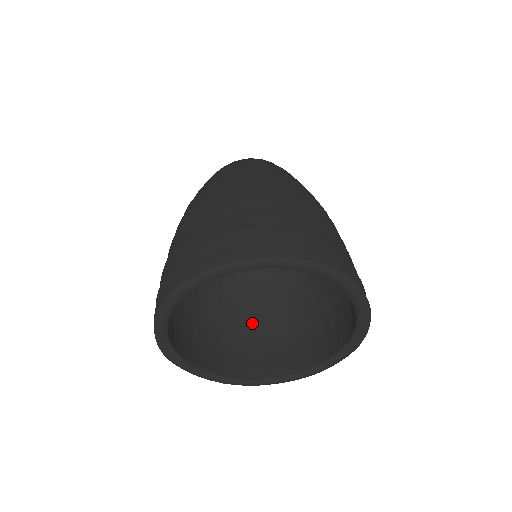
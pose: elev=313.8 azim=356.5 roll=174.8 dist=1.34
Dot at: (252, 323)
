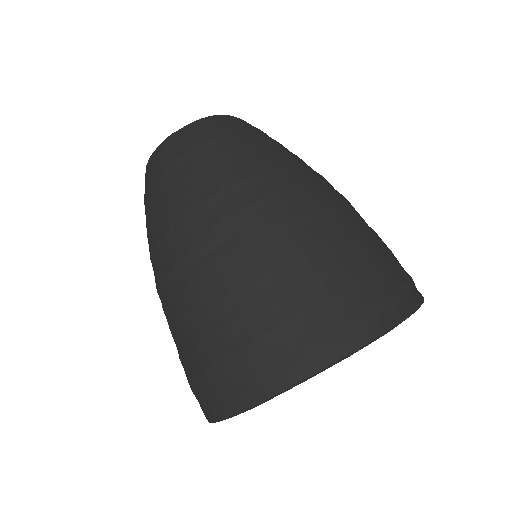
Dot at: occluded
